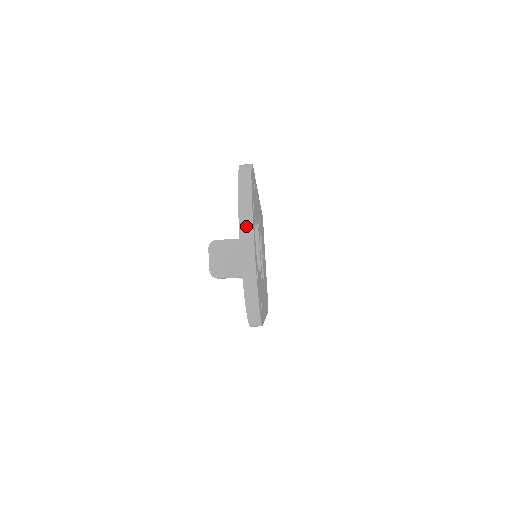
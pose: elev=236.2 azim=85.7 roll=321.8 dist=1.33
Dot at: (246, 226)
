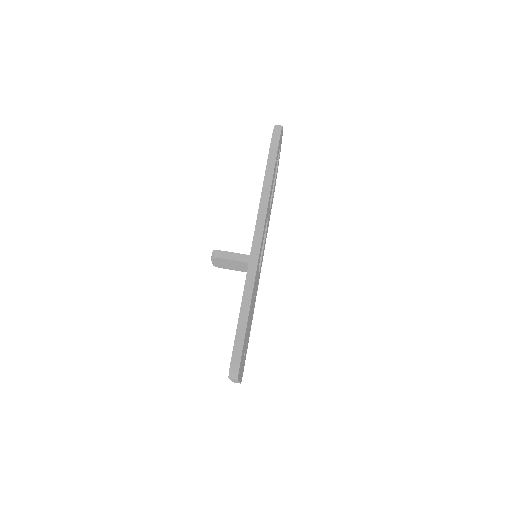
Dot at: occluded
